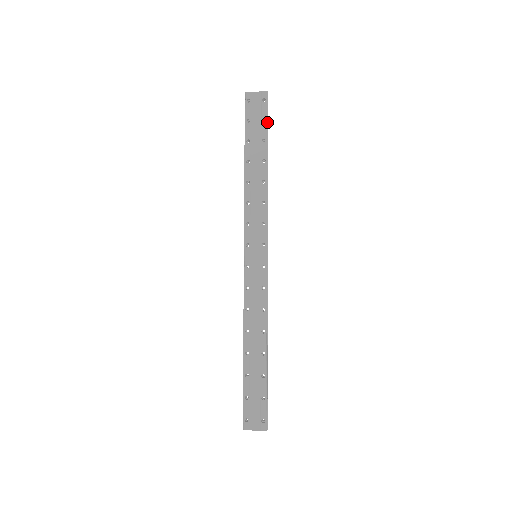
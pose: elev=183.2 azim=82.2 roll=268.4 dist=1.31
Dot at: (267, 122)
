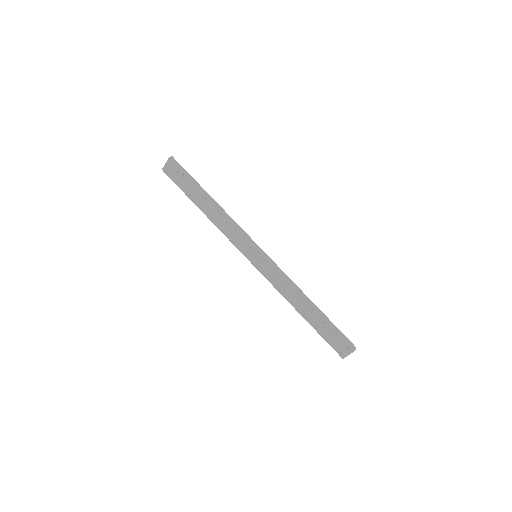
Dot at: (186, 175)
